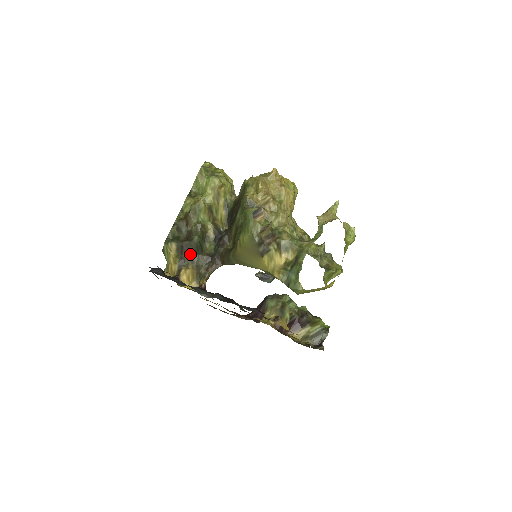
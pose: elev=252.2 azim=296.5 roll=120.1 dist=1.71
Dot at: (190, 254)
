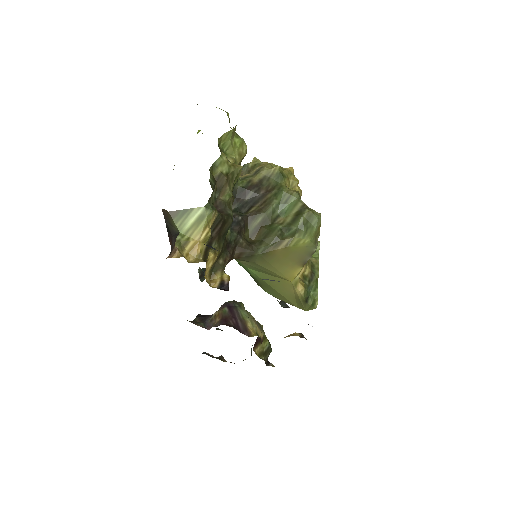
Dot at: (220, 234)
